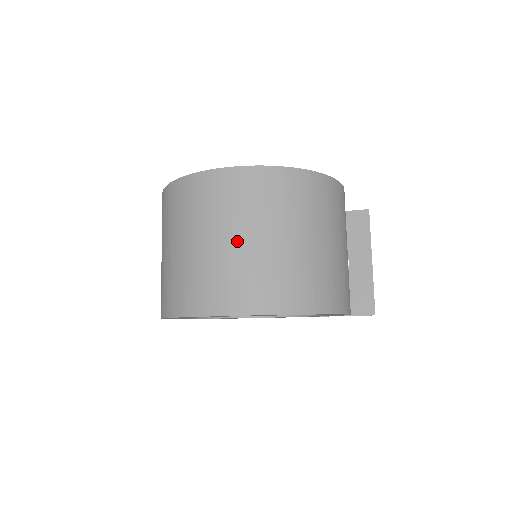
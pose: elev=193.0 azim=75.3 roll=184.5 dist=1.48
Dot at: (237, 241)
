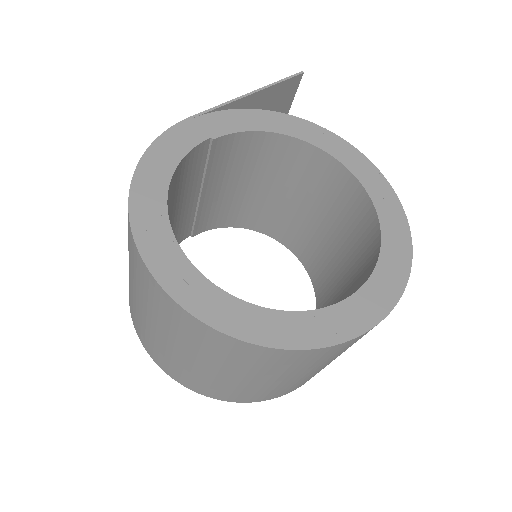
Dot at: occluded
